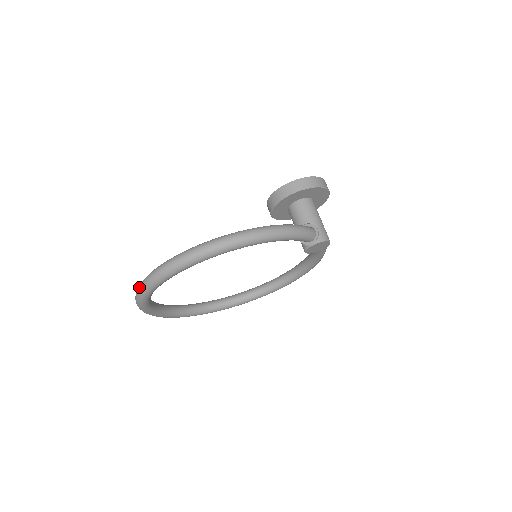
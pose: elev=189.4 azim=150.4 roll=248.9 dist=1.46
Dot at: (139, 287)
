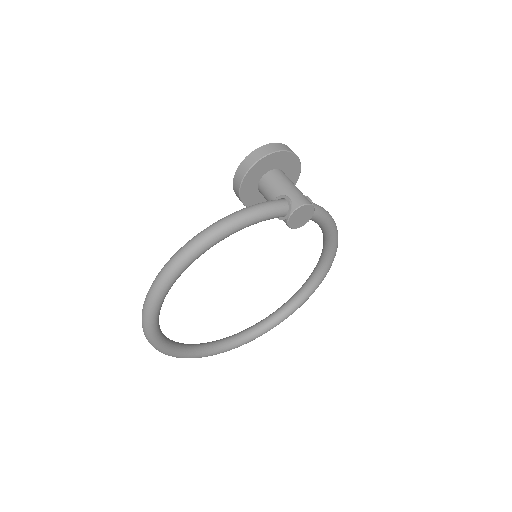
Dot at: occluded
